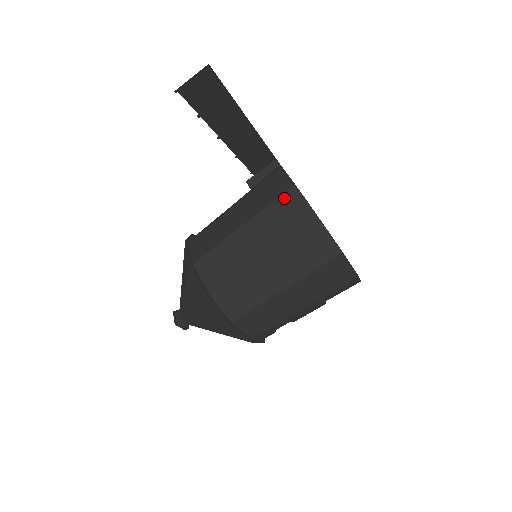
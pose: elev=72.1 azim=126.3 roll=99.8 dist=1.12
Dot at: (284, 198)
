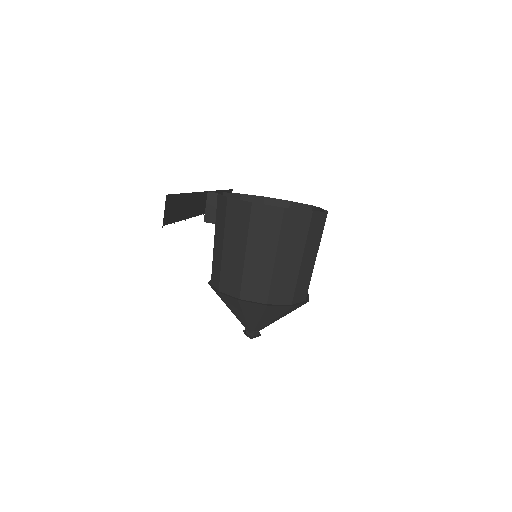
Dot at: (254, 214)
